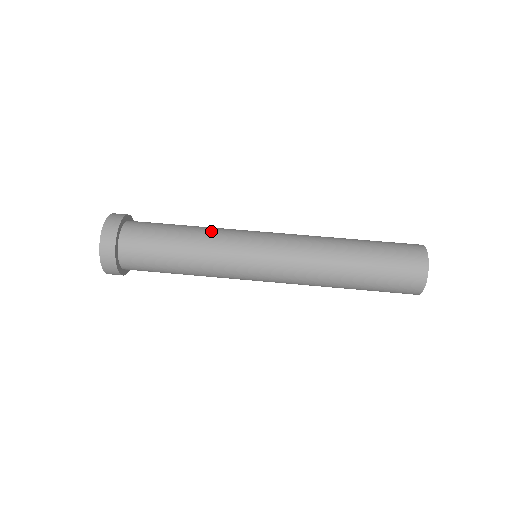
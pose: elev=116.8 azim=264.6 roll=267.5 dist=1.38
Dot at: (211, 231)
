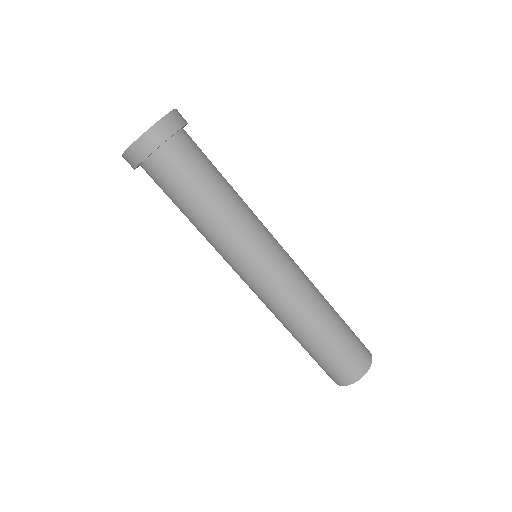
Dot at: (221, 231)
